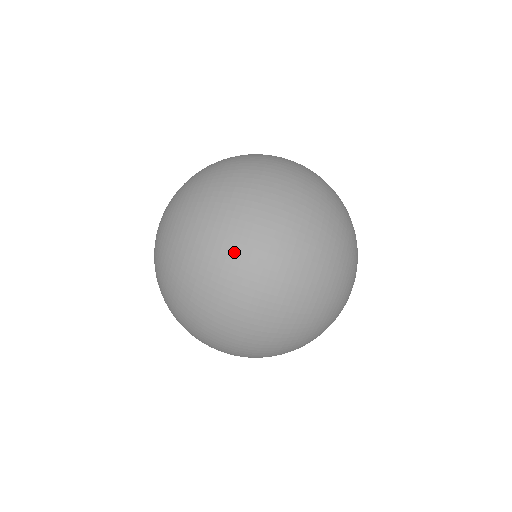
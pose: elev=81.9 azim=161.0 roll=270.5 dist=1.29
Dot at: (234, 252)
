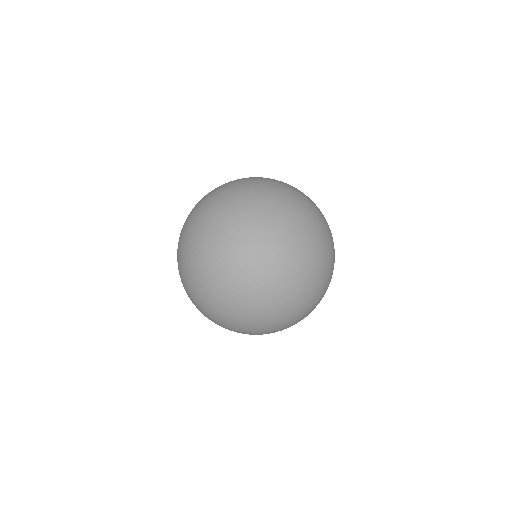
Dot at: (223, 245)
